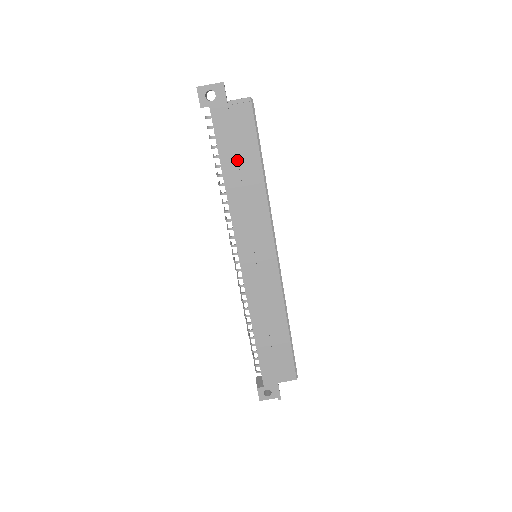
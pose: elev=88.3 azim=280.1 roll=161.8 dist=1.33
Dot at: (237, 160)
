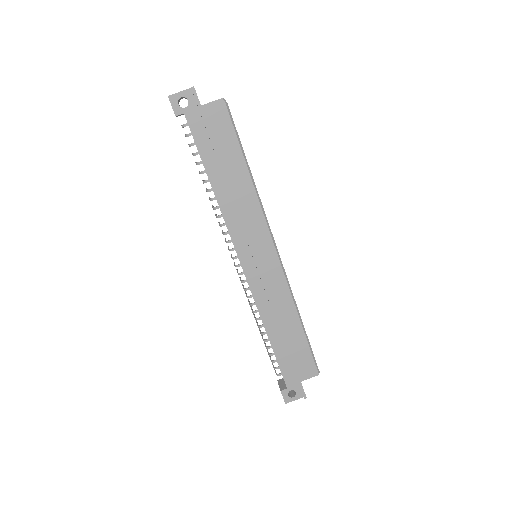
Dot at: (221, 162)
